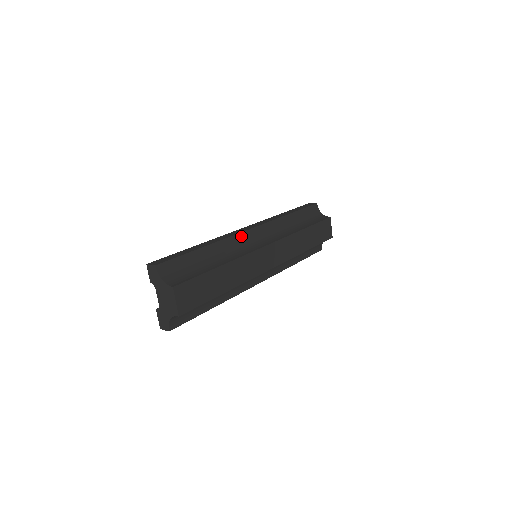
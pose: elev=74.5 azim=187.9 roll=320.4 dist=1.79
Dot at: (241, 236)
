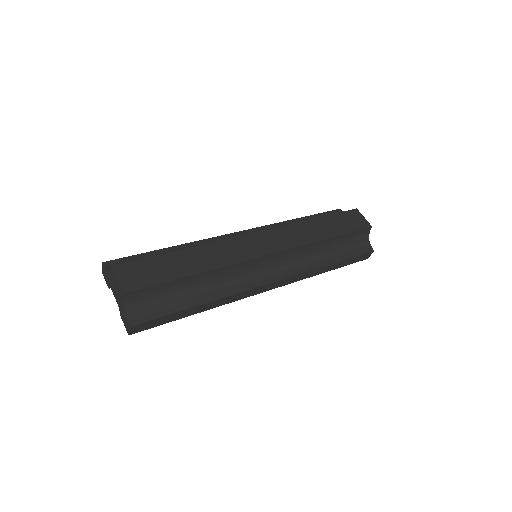
Dot at: (224, 238)
